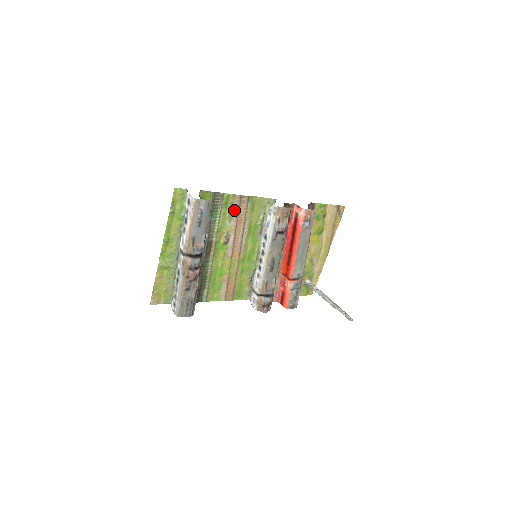
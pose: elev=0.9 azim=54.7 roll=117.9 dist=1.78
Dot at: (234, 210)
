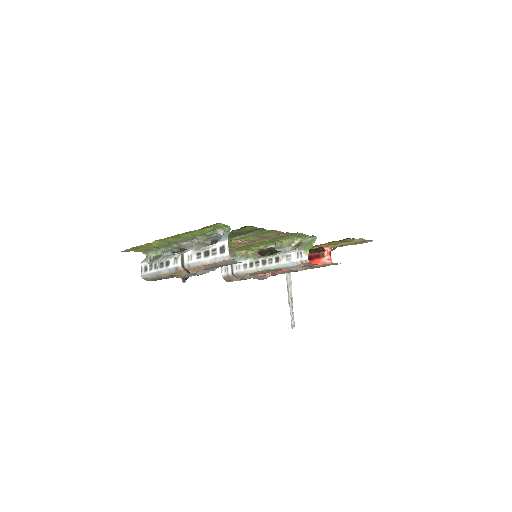
Dot at: (267, 235)
